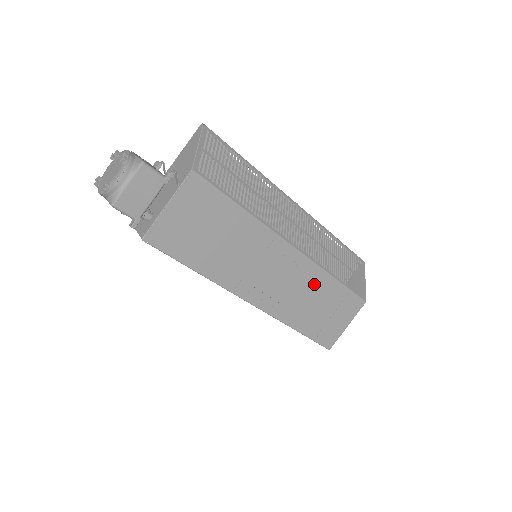
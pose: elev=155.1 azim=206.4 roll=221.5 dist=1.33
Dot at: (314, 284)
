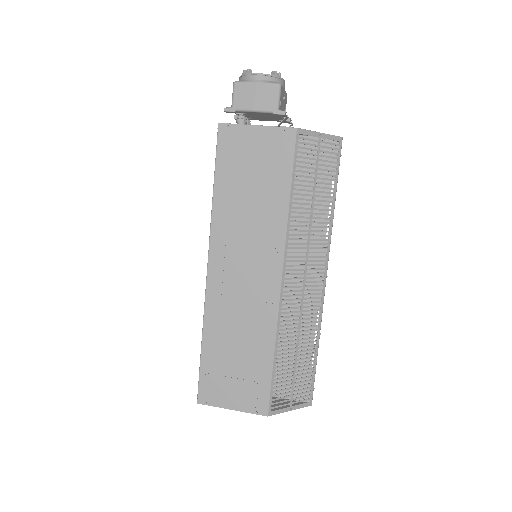
Dot at: (257, 330)
